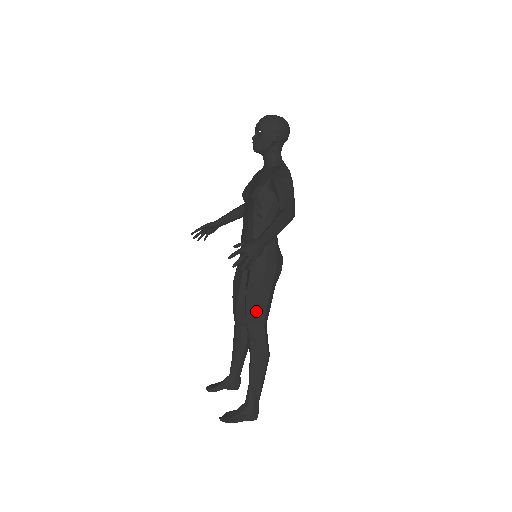
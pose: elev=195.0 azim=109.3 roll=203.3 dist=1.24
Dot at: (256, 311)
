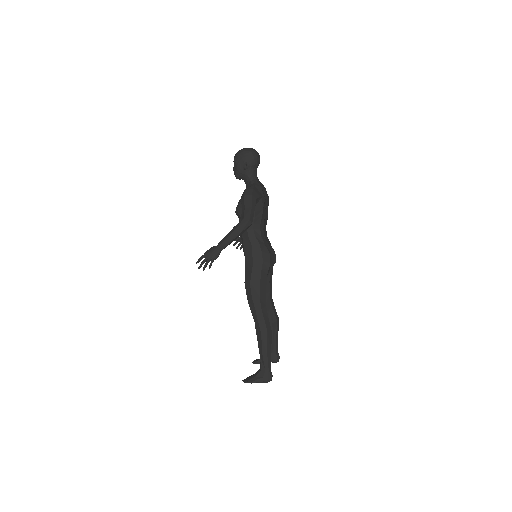
Dot at: (252, 298)
